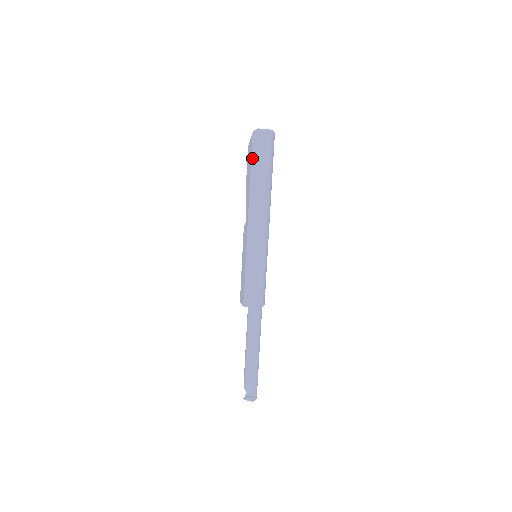
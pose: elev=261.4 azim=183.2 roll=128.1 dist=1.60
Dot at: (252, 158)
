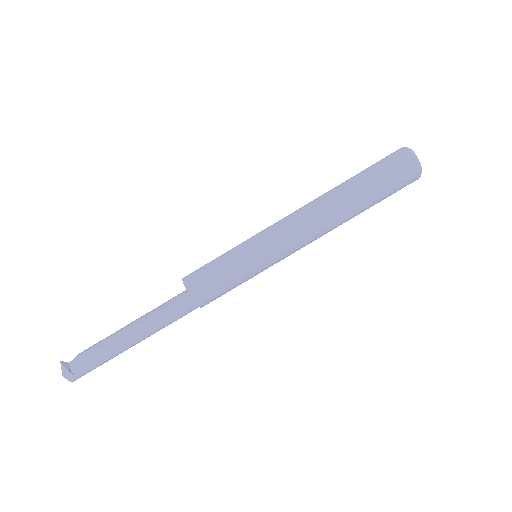
Dot at: (372, 166)
